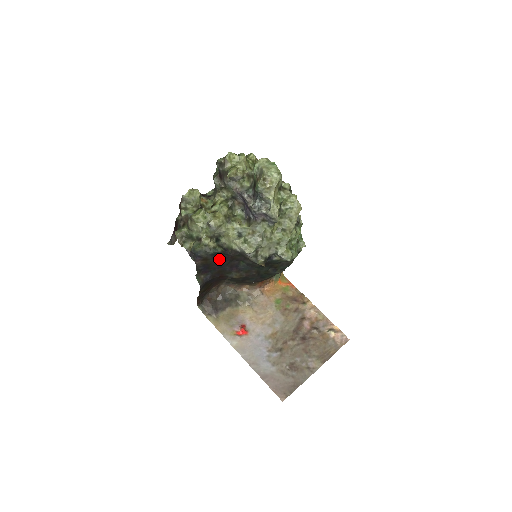
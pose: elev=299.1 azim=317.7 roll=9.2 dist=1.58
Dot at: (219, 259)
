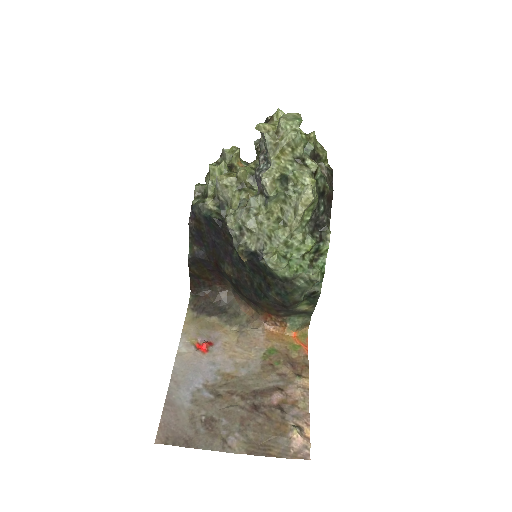
Dot at: (212, 230)
